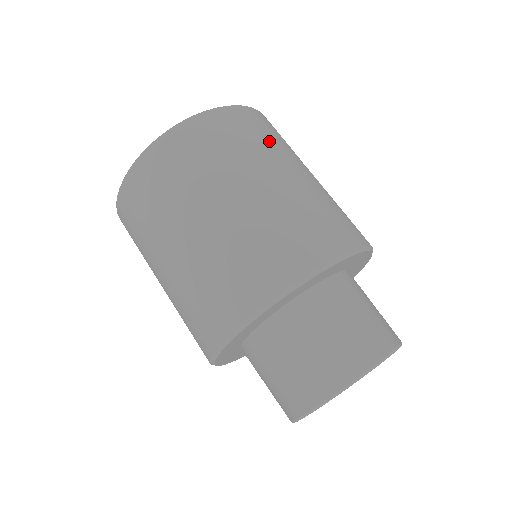
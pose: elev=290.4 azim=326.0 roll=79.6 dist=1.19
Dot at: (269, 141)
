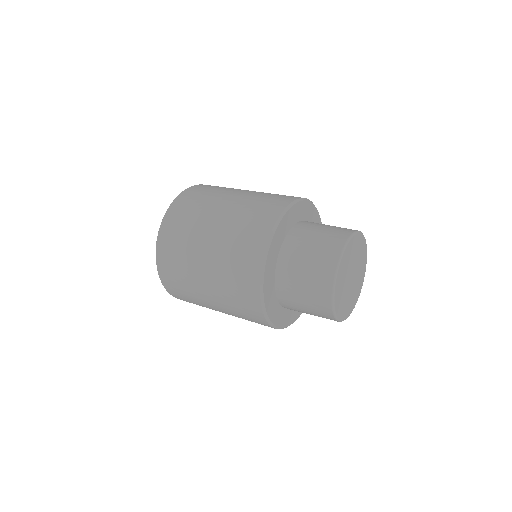
Dot at: occluded
